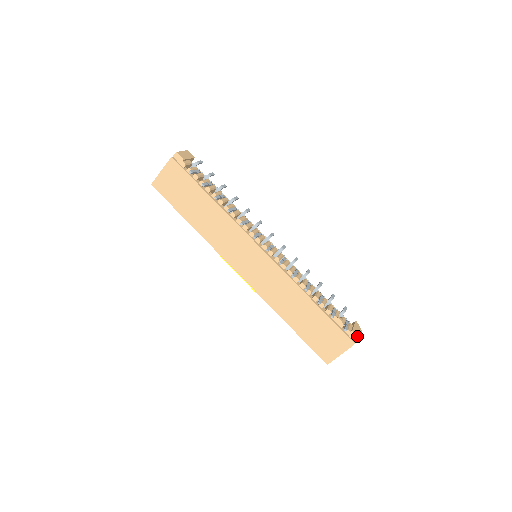
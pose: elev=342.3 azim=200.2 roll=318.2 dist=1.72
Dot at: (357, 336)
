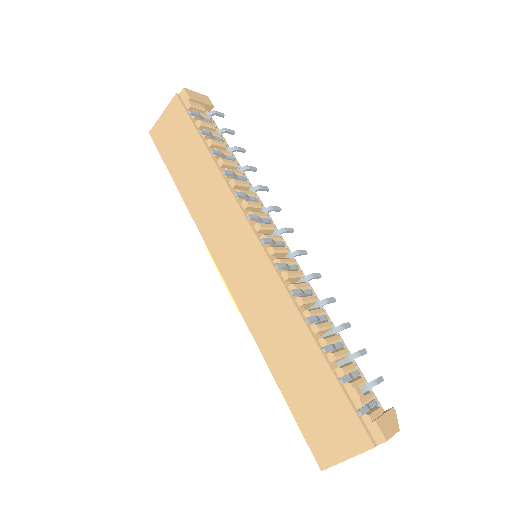
Dot at: (382, 433)
